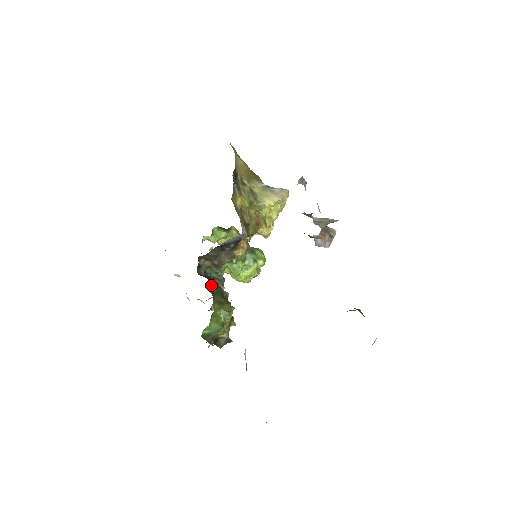
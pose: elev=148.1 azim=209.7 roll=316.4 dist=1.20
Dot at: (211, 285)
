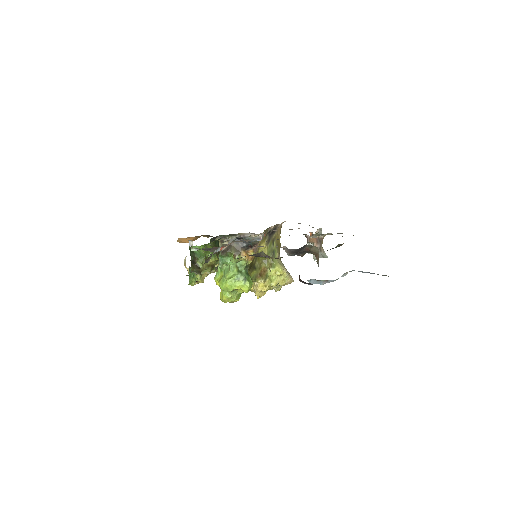
Dot at: occluded
